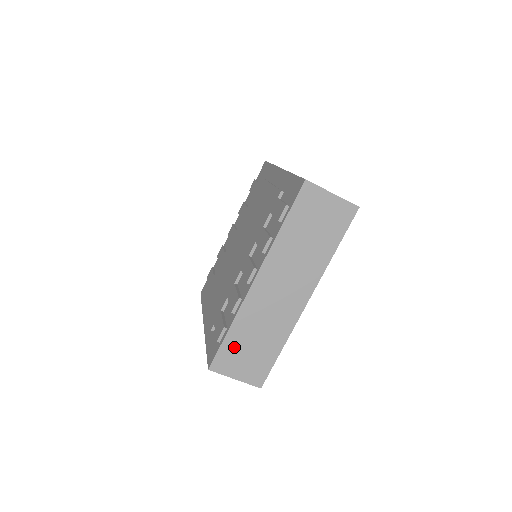
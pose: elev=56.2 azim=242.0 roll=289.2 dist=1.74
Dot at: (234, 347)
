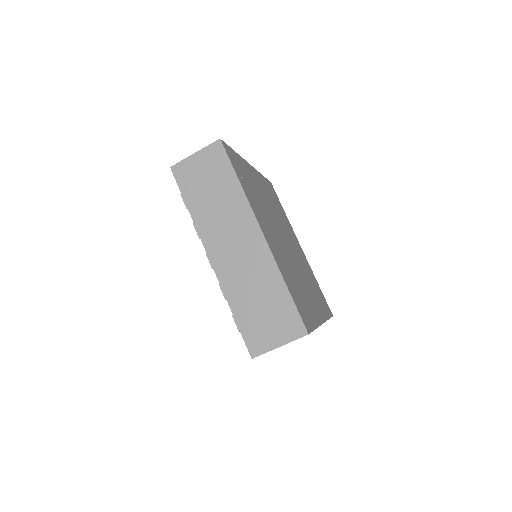
Dot at: (250, 322)
